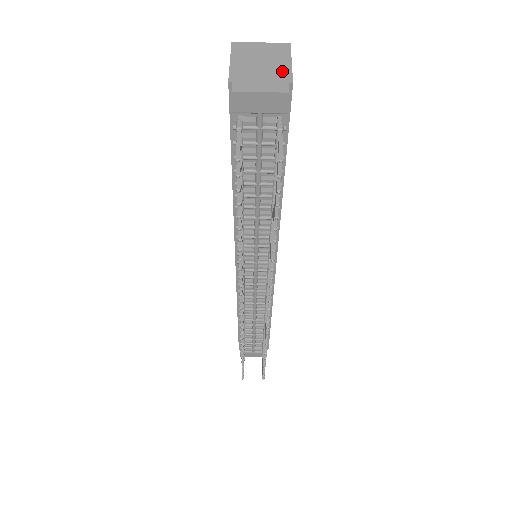
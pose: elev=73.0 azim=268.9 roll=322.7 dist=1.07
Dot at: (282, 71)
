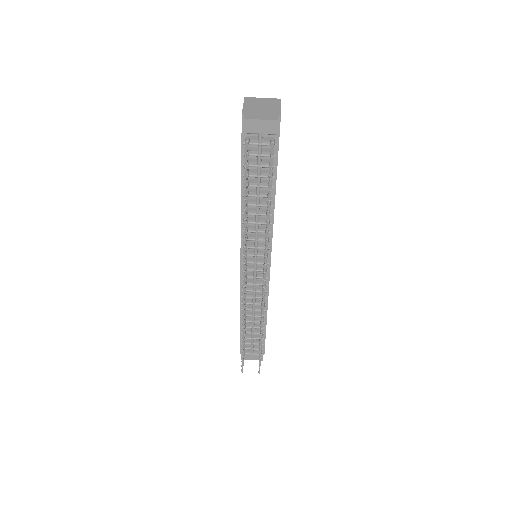
Dot at: (275, 111)
